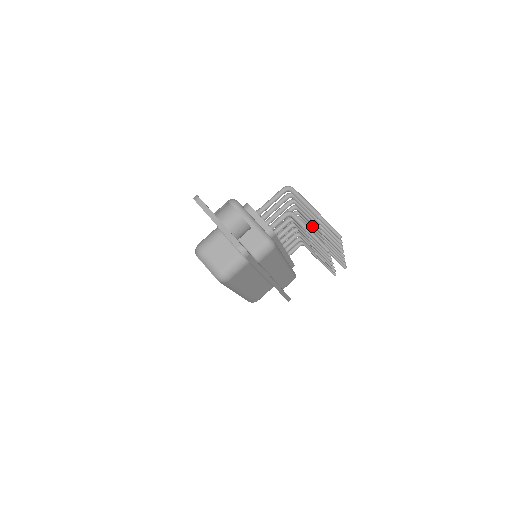
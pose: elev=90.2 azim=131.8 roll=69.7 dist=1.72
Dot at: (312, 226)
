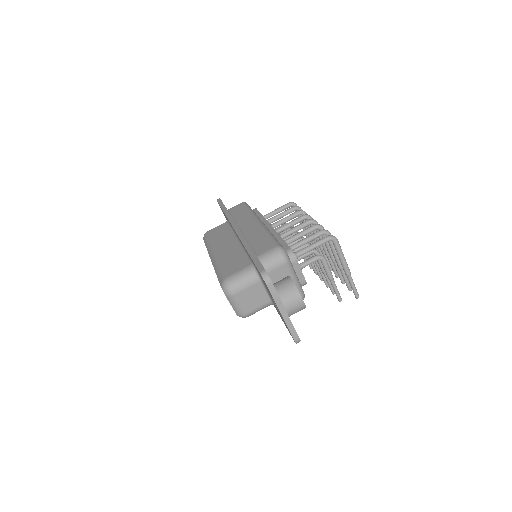
Dot at: occluded
